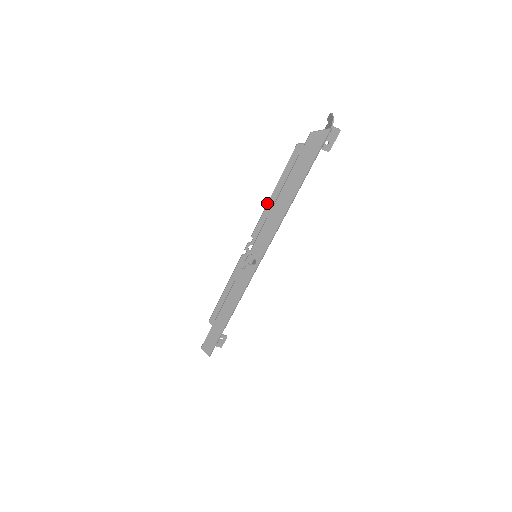
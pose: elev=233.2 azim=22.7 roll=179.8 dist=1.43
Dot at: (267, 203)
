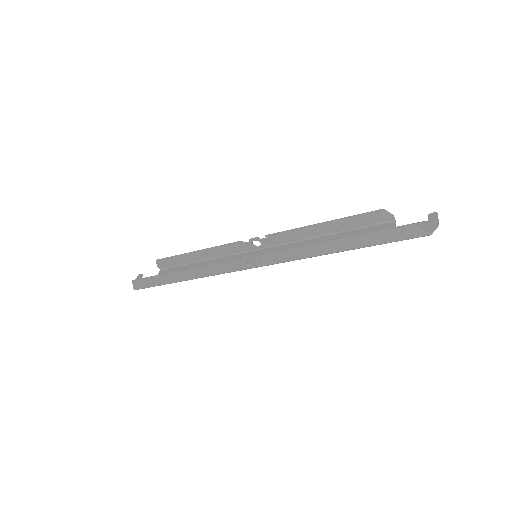
Dot at: (308, 226)
